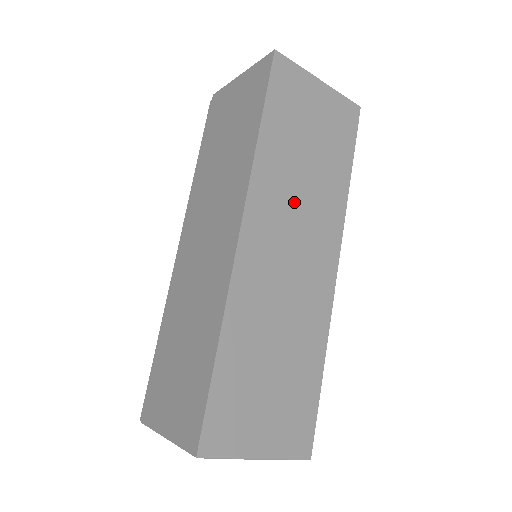
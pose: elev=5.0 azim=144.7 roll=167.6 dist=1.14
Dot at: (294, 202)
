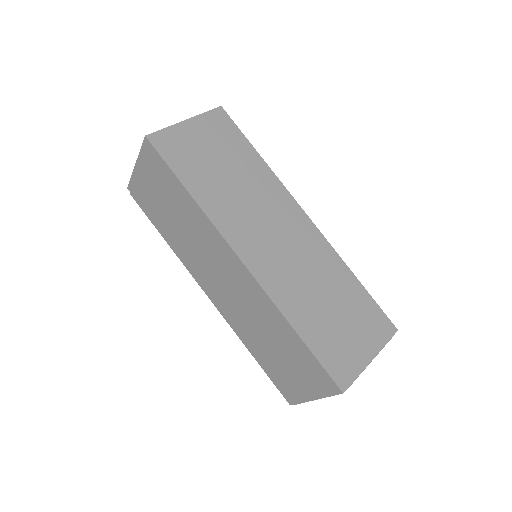
Dot at: (248, 209)
